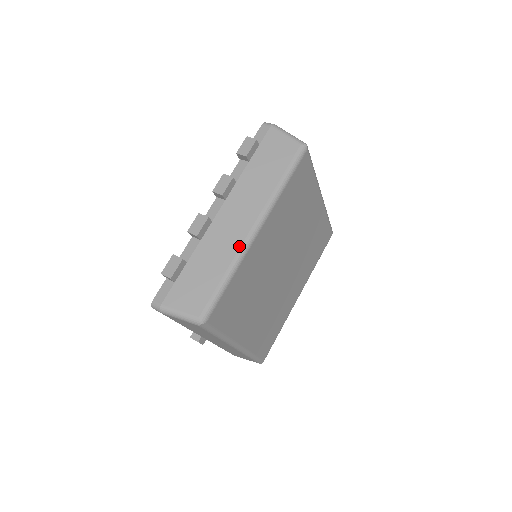
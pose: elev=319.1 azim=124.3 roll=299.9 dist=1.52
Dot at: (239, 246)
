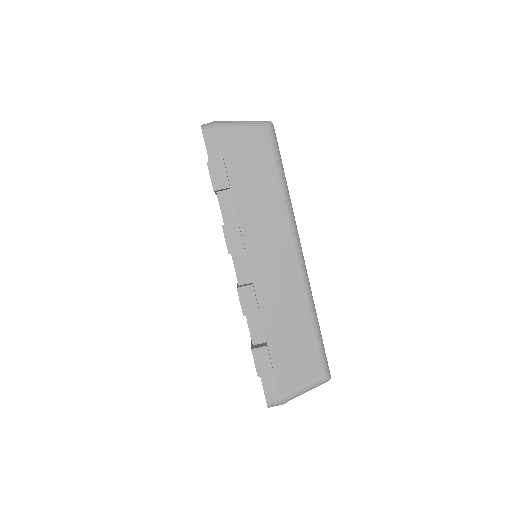
Dot at: (301, 284)
